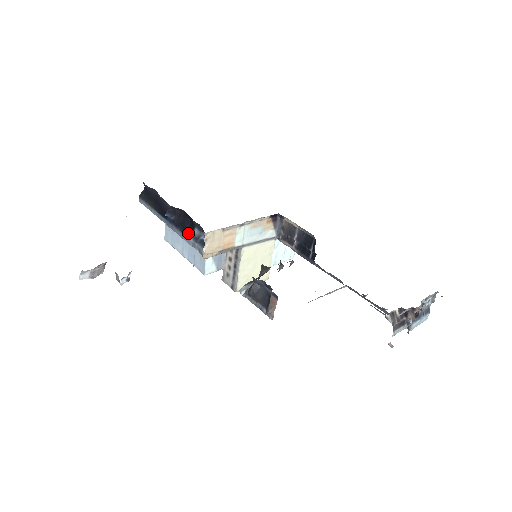
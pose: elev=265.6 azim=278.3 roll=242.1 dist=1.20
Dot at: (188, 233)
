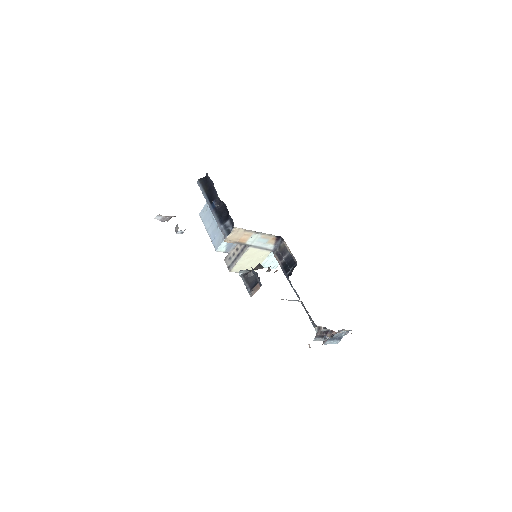
Dot at: (222, 221)
